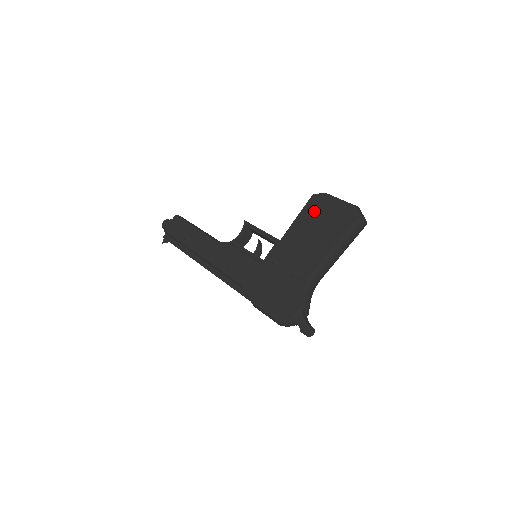
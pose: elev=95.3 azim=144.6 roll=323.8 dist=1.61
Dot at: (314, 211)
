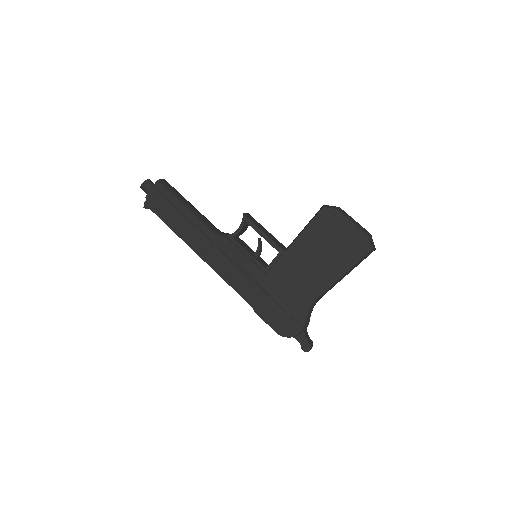
Dot at: (323, 230)
